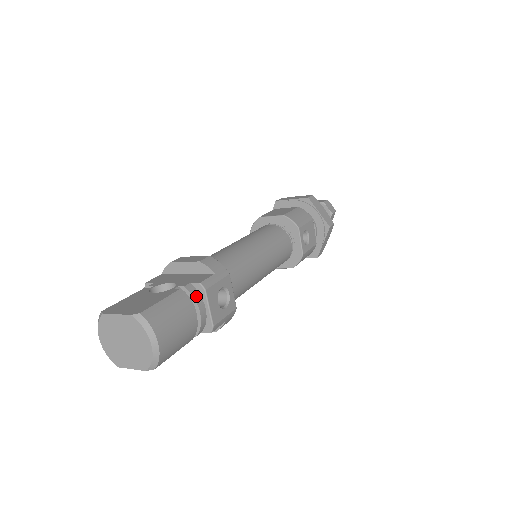
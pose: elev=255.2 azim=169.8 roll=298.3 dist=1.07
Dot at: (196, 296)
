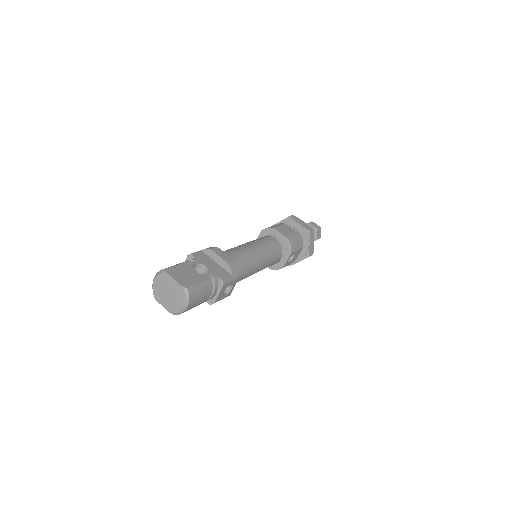
Dot at: (216, 285)
